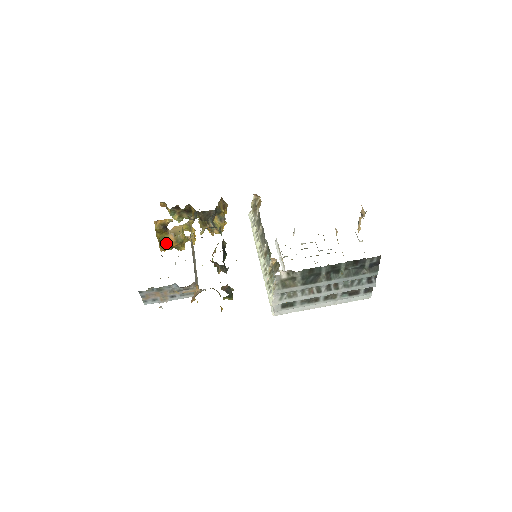
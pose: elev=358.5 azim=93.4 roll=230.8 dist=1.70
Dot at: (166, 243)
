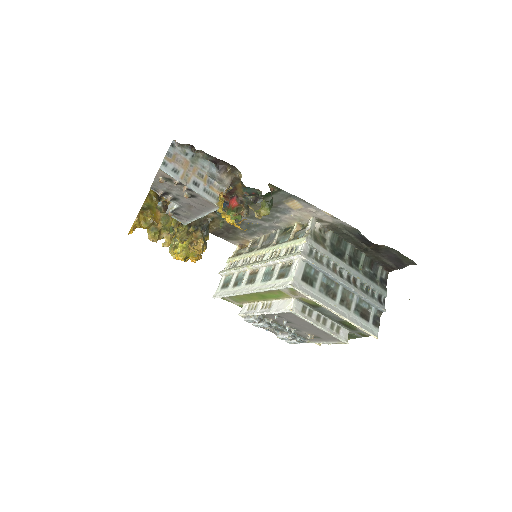
Dot at: (151, 211)
